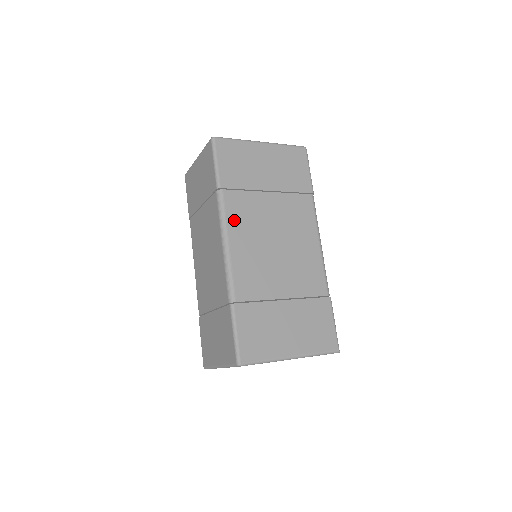
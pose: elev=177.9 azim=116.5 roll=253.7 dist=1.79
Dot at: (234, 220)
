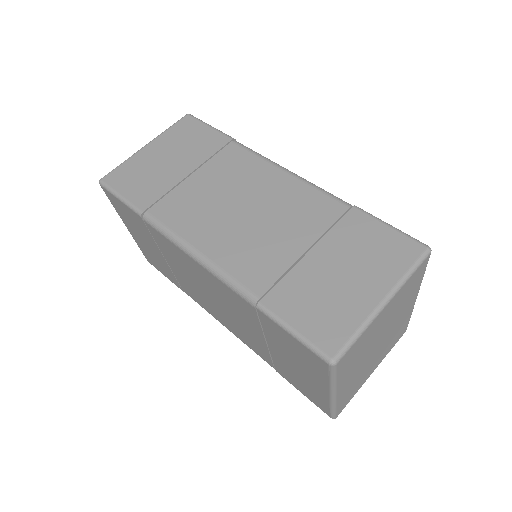
Dot at: occluded
